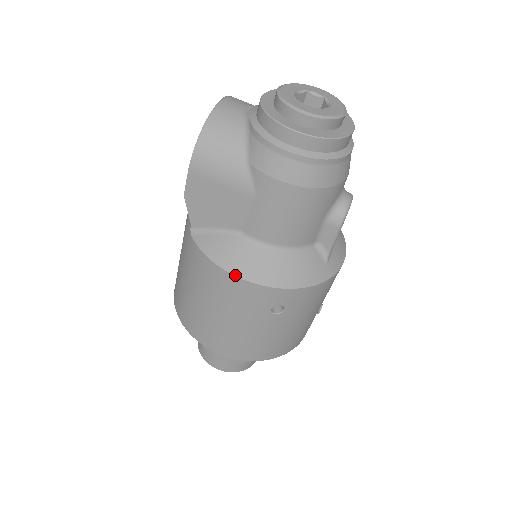
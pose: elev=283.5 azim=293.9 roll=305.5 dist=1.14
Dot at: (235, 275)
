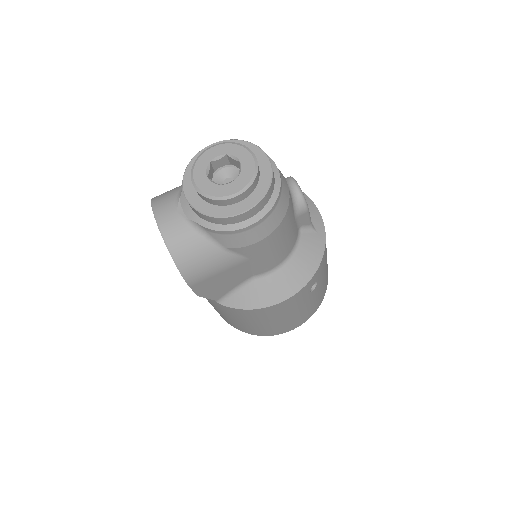
Dot at: (277, 304)
